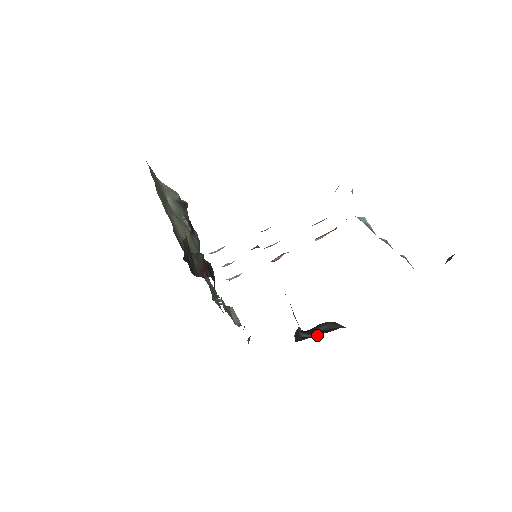
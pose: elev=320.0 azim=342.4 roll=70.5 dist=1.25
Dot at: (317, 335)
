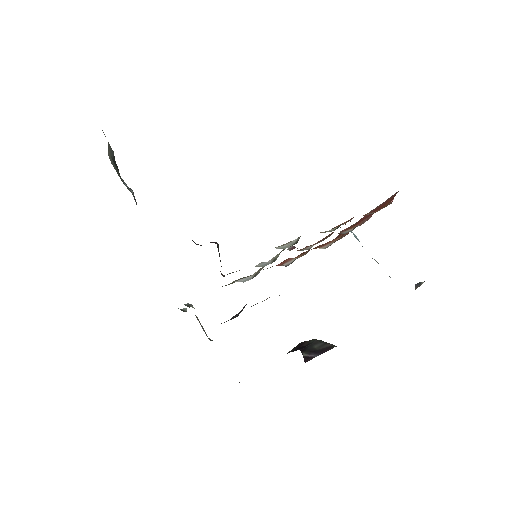
Dot at: occluded
